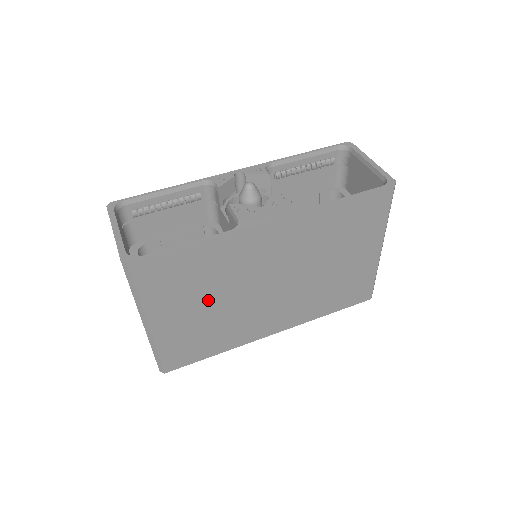
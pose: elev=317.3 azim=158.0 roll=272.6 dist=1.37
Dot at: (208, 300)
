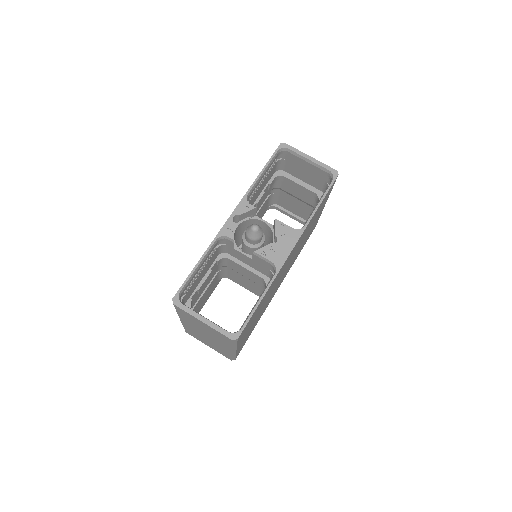
Dot at: occluded
